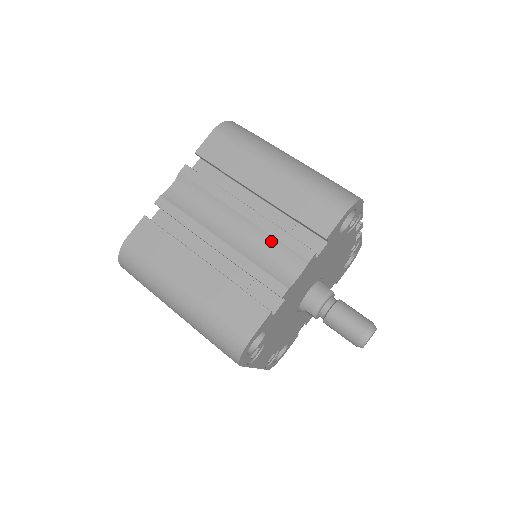
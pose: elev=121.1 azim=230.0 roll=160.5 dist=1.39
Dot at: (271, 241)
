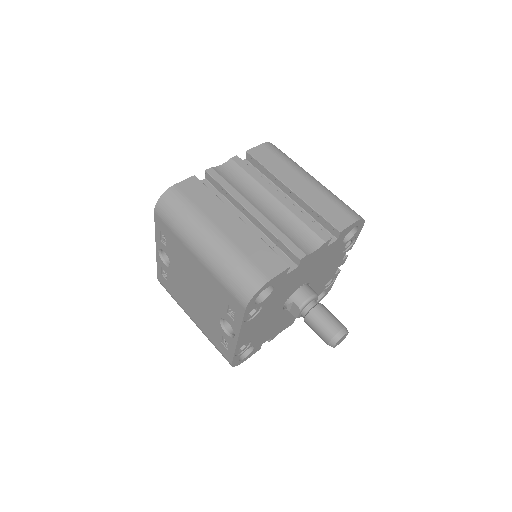
Dot at: (297, 222)
